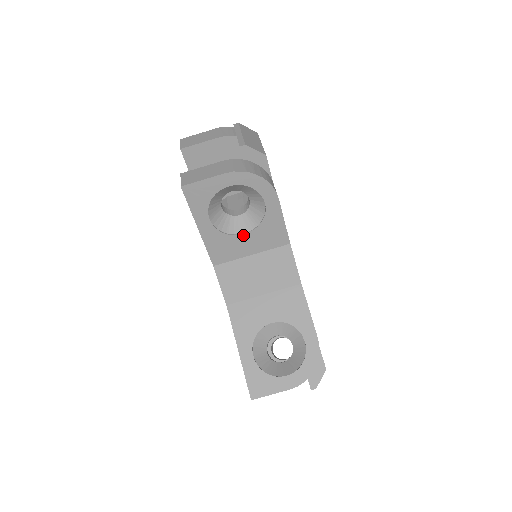
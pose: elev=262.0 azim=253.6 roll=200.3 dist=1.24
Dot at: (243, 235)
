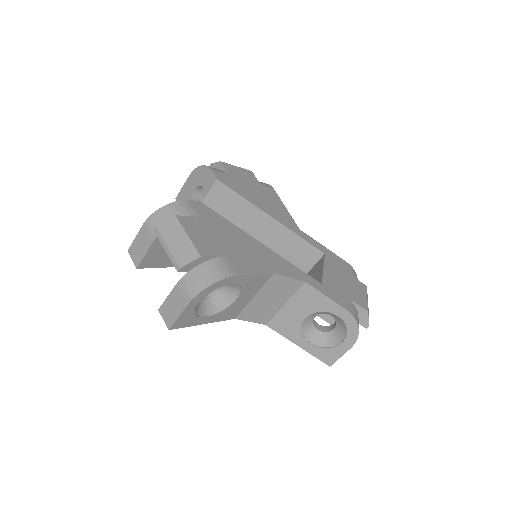
Dot at: (236, 300)
